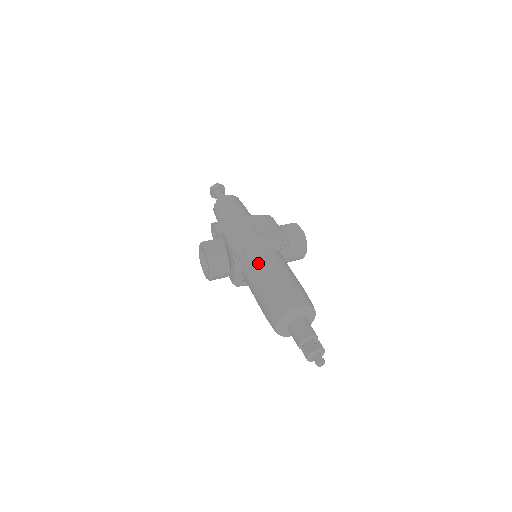
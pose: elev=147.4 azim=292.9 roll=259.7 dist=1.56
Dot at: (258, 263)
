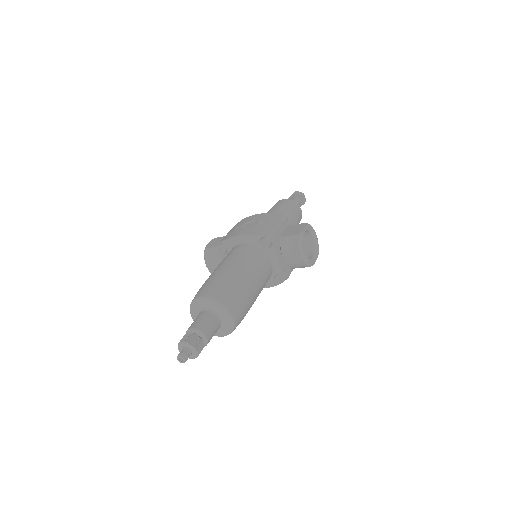
Dot at: (225, 257)
